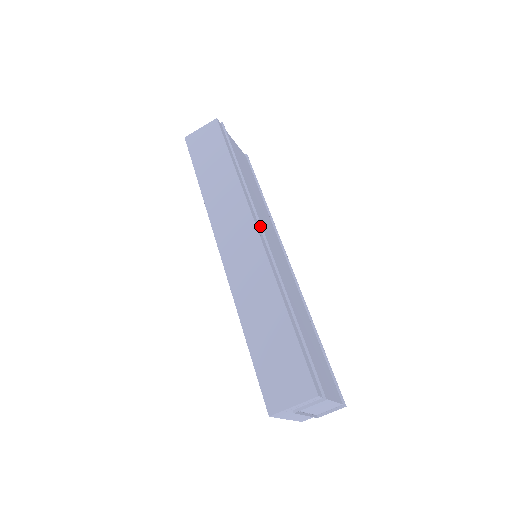
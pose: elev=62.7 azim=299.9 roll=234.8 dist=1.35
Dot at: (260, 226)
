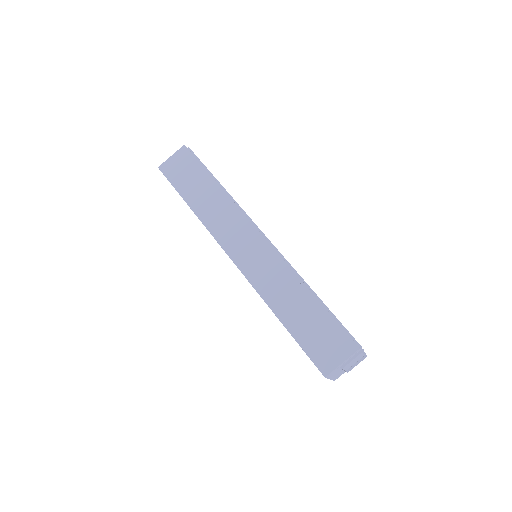
Dot at: (258, 229)
